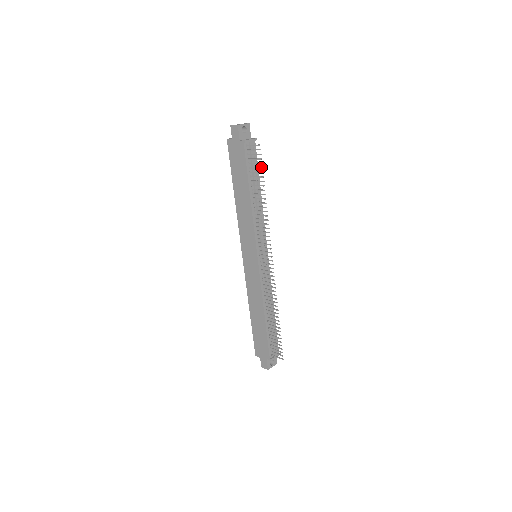
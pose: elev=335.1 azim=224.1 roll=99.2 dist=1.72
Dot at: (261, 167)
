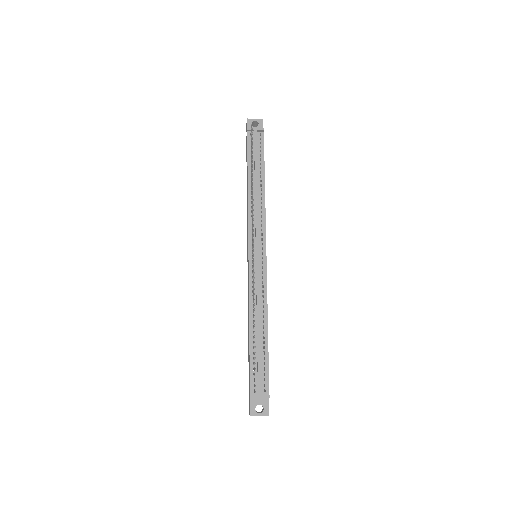
Dot at: (252, 146)
